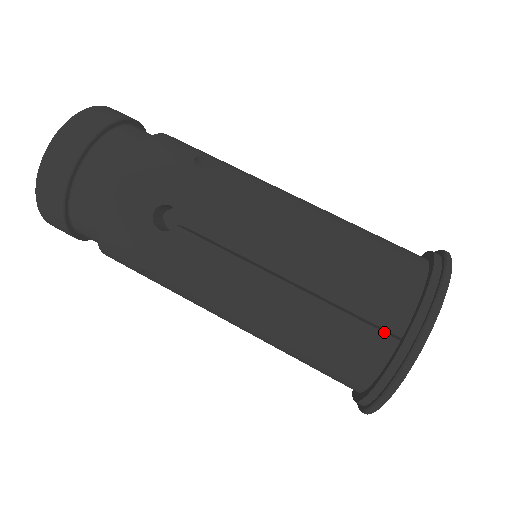
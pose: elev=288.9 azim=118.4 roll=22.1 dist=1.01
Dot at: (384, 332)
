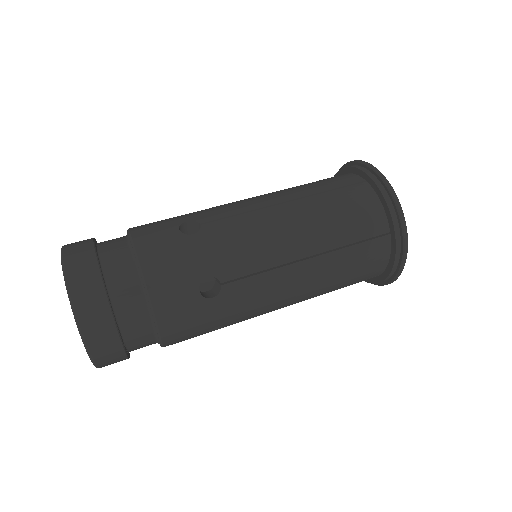
Dot at: (380, 237)
